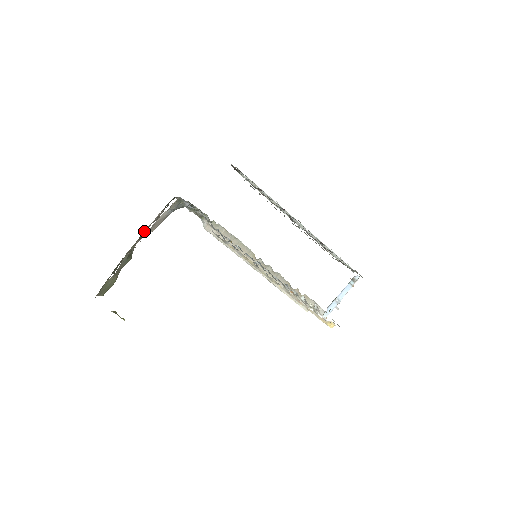
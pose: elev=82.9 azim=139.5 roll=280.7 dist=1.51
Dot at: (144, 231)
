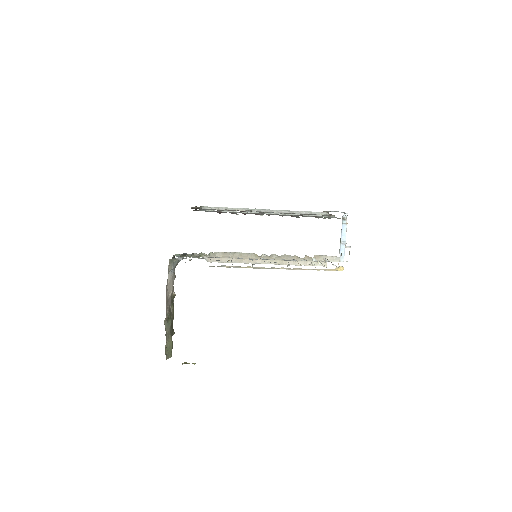
Dot at: occluded
